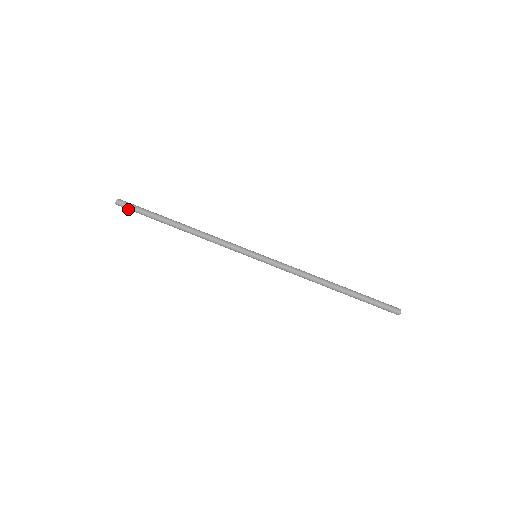
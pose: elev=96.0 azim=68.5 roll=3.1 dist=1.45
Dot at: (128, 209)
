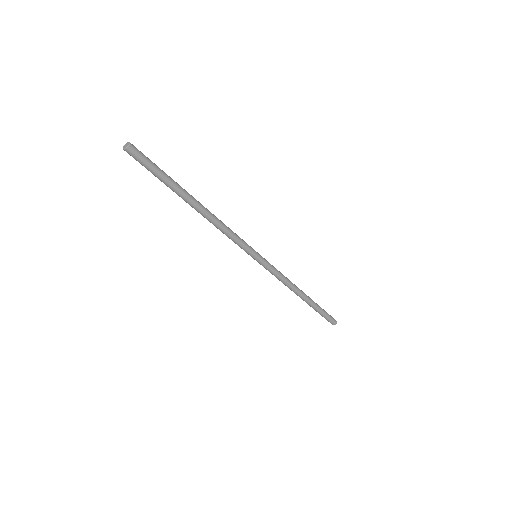
Dot at: (139, 162)
